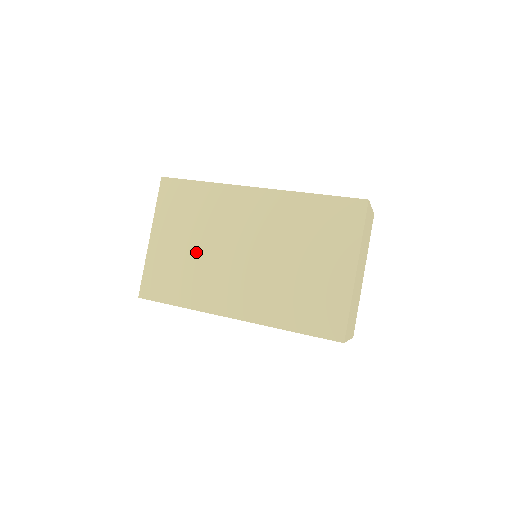
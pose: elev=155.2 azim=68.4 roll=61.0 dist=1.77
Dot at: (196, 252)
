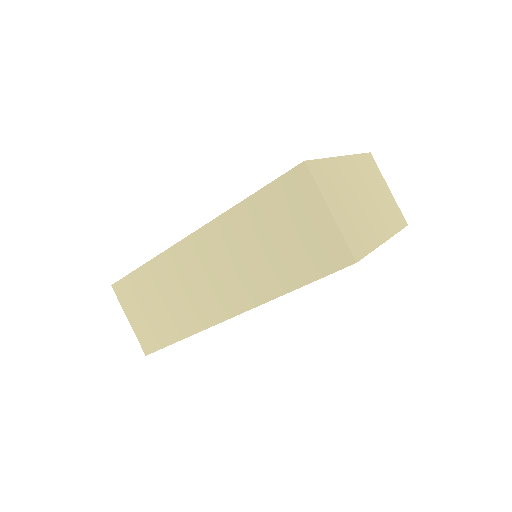
Dot at: occluded
